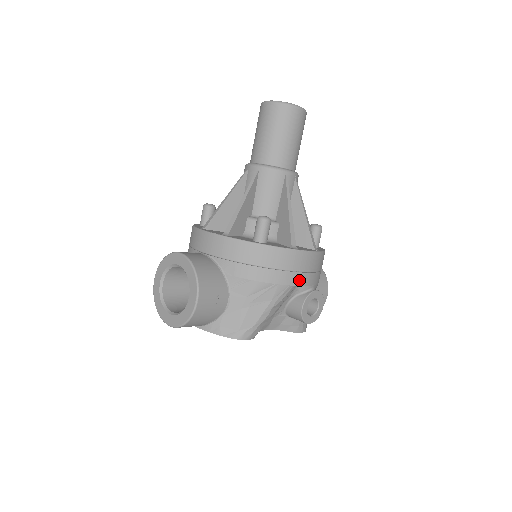
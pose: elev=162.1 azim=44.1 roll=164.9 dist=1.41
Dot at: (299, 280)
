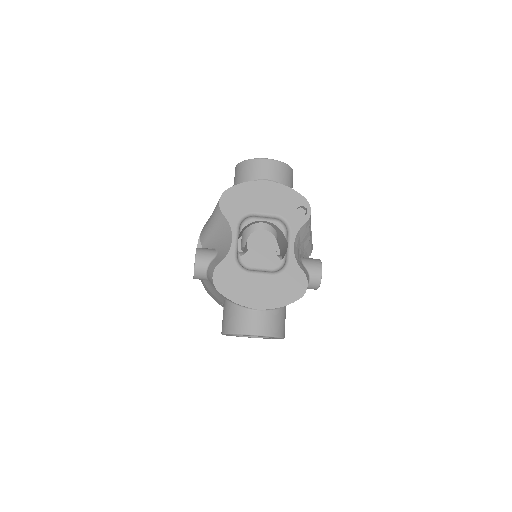
Dot at: occluded
